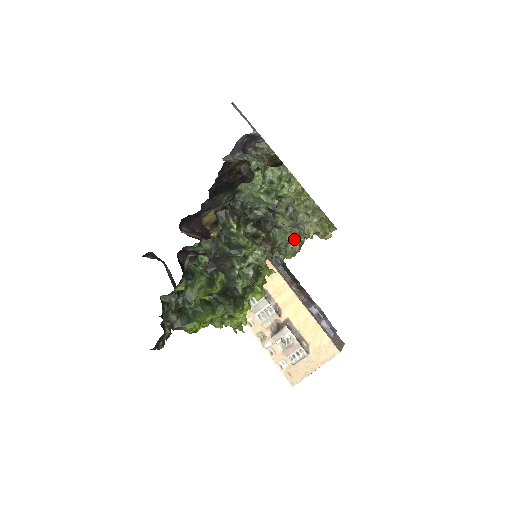
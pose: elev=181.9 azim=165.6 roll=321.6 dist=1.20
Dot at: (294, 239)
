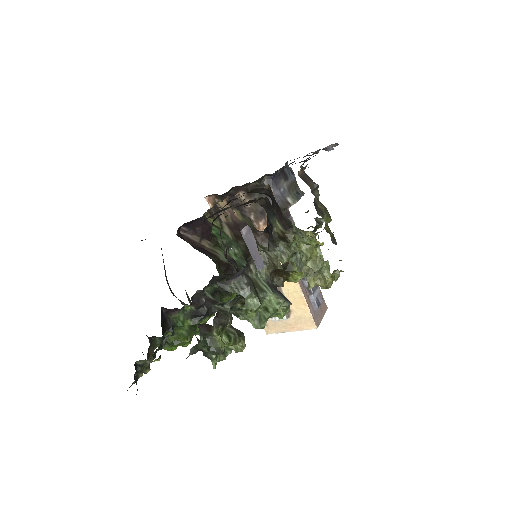
Dot at: occluded
